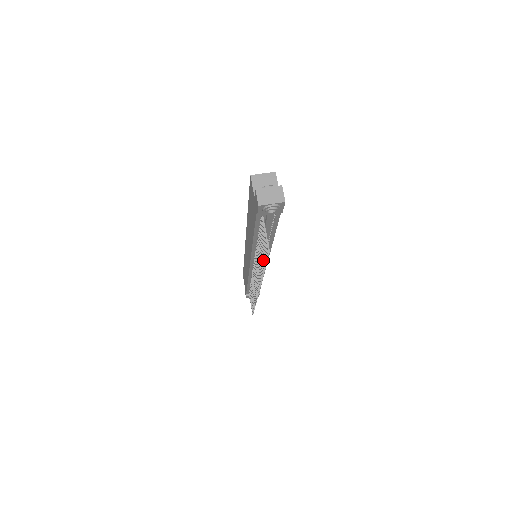
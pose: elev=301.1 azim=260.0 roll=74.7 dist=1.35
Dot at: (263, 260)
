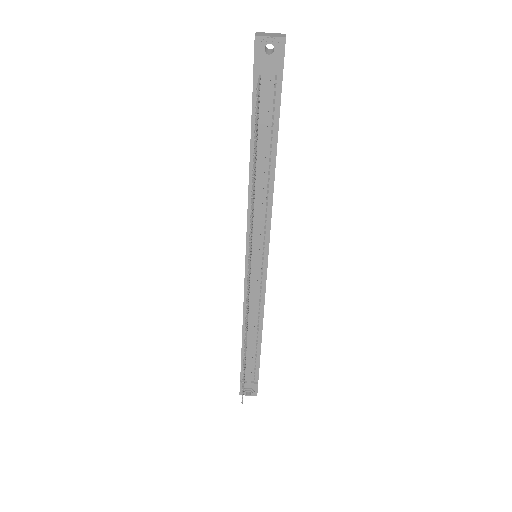
Dot at: occluded
